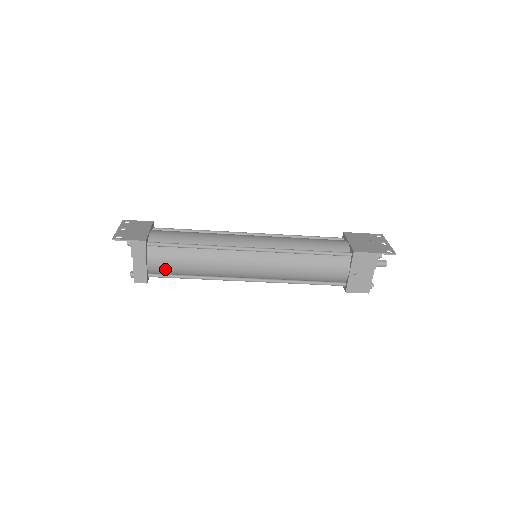
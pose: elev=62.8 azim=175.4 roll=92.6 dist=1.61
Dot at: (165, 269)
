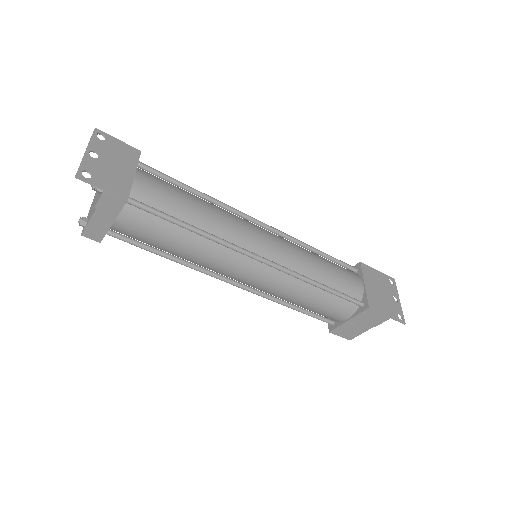
Dot at: (135, 236)
